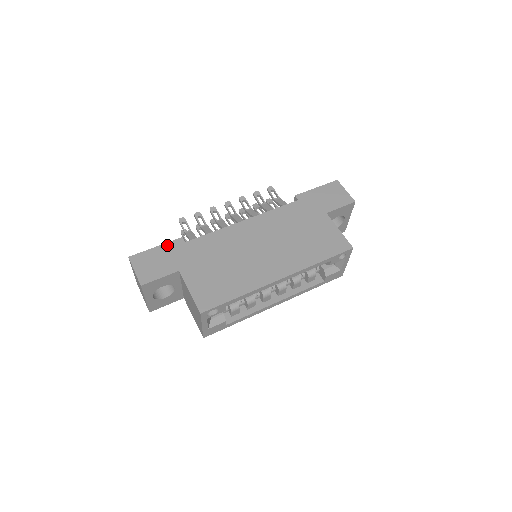
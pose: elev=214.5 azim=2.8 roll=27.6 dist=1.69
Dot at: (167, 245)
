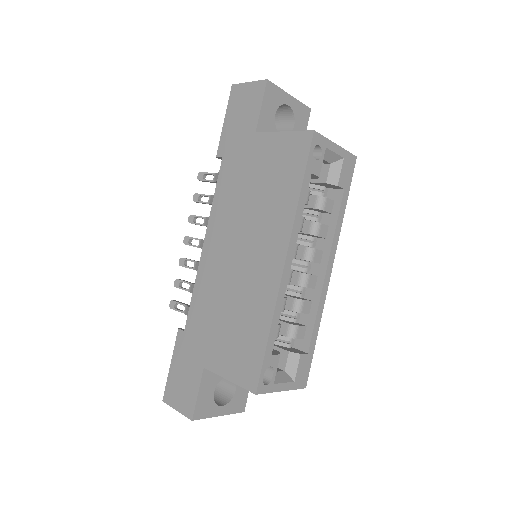
Dot at: (175, 352)
